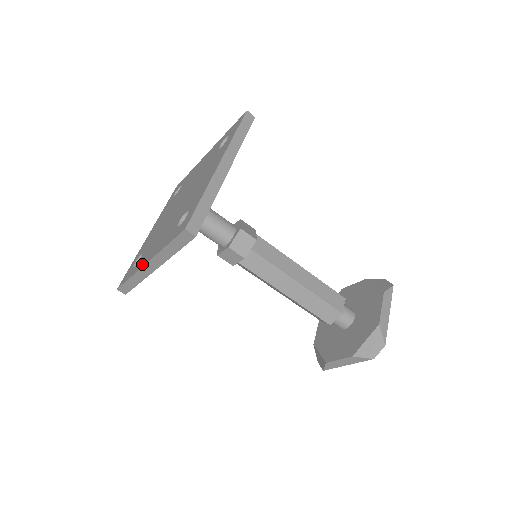
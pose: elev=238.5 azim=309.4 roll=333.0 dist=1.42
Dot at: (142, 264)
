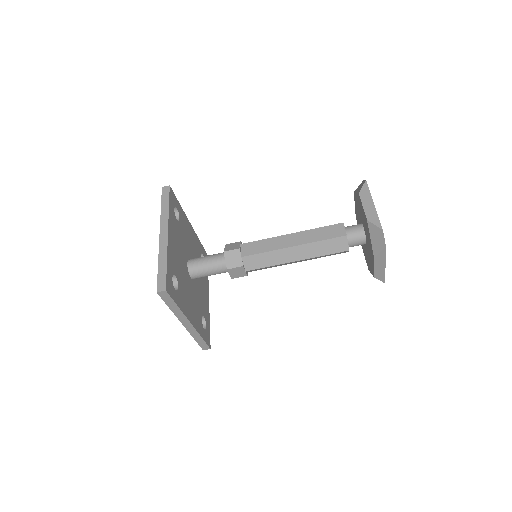
Dot at: occluded
